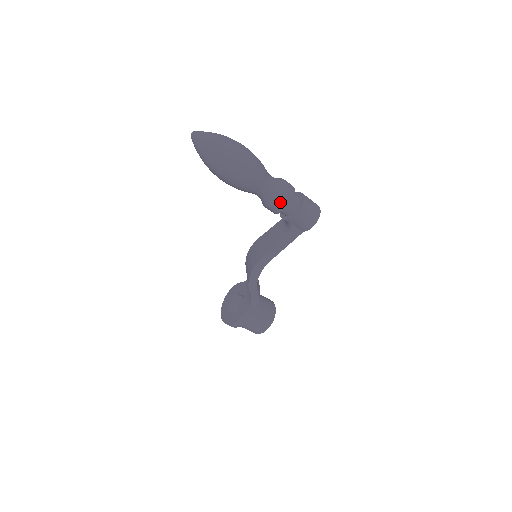
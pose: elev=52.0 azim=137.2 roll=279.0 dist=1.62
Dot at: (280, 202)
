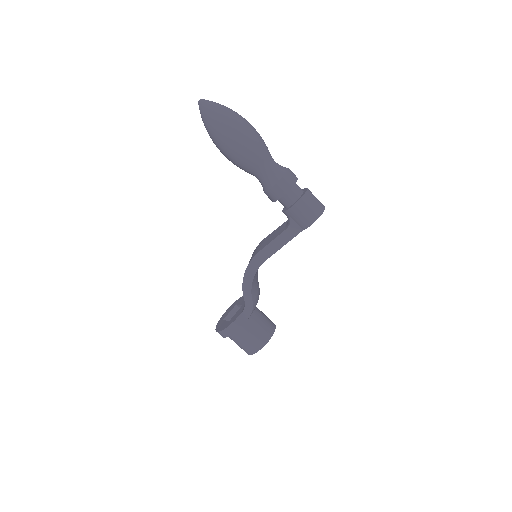
Dot at: (277, 186)
